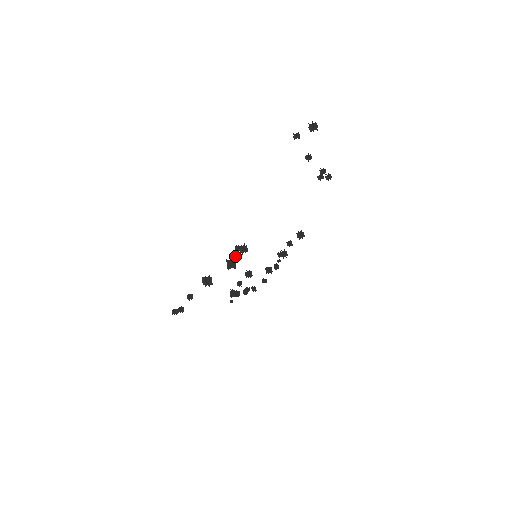
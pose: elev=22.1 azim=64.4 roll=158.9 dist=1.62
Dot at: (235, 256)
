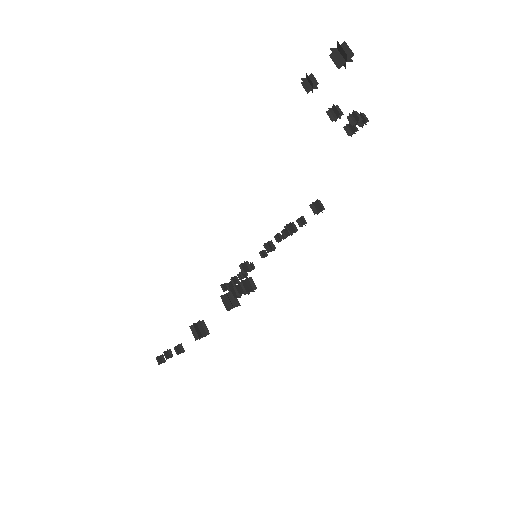
Dot at: (234, 290)
